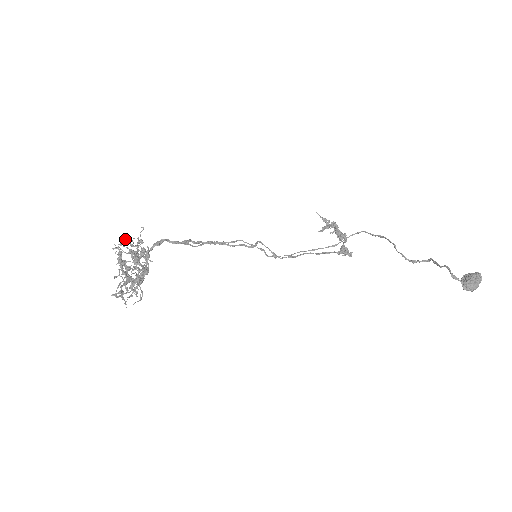
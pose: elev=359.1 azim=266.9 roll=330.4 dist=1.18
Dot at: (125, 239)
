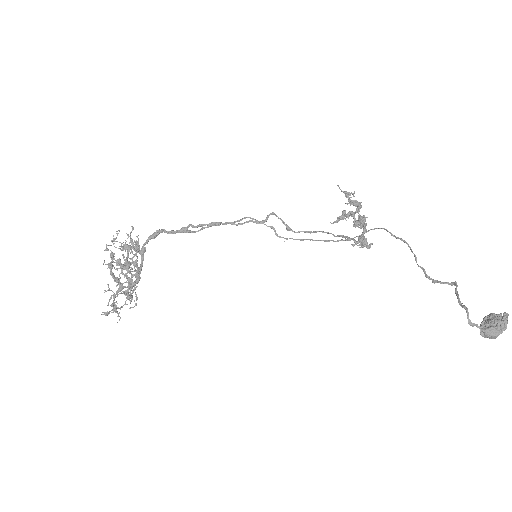
Dot at: occluded
